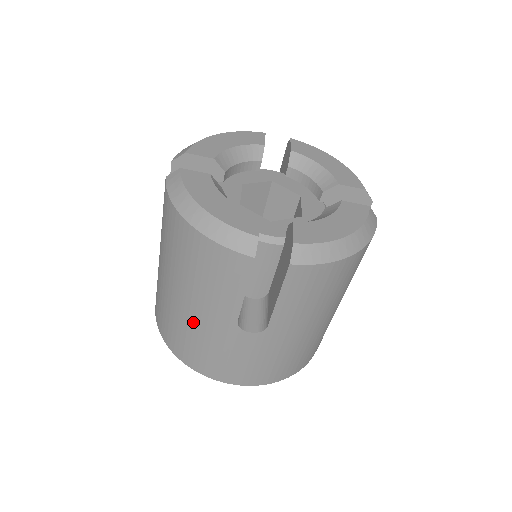
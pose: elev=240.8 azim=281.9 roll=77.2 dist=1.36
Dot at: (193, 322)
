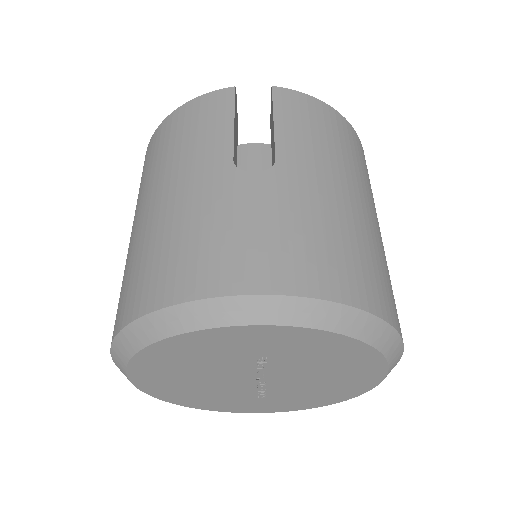
Dot at: (173, 209)
